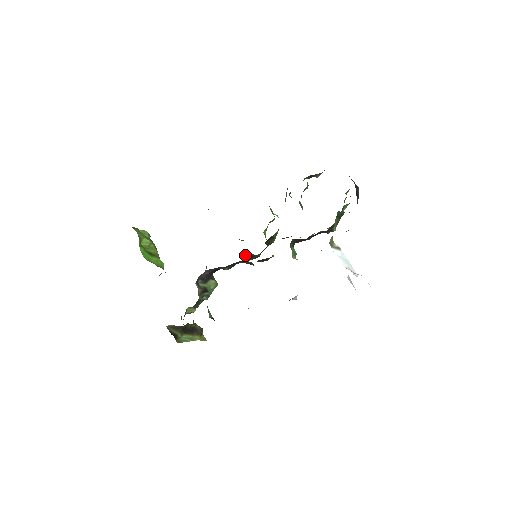
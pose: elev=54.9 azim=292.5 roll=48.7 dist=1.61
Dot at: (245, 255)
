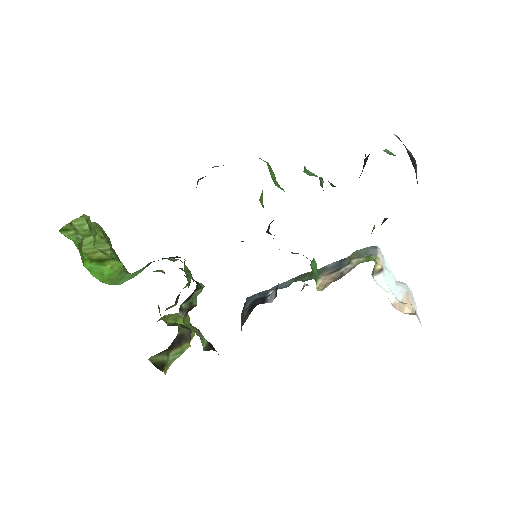
Dot at: occluded
